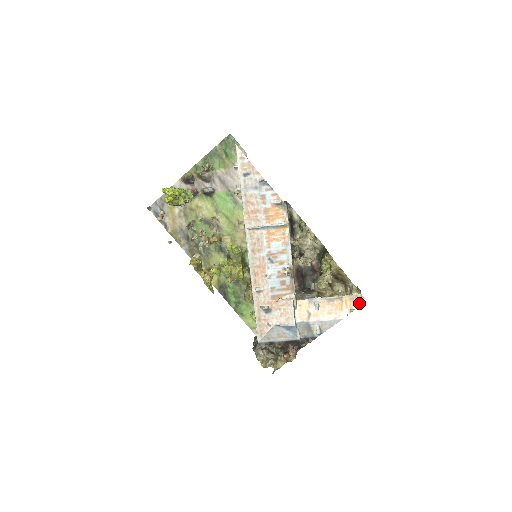
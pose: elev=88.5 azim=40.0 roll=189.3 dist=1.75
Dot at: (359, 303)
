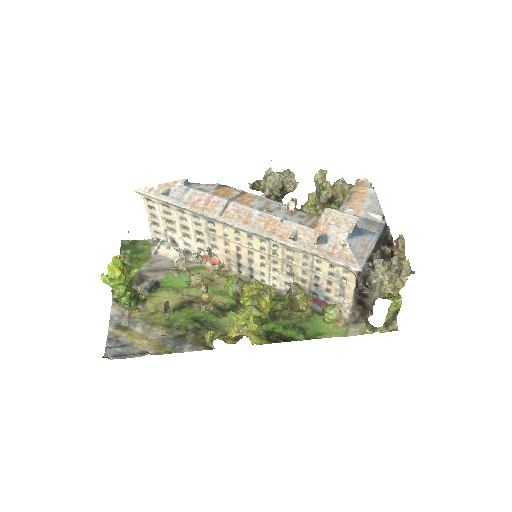
Dot at: (366, 181)
